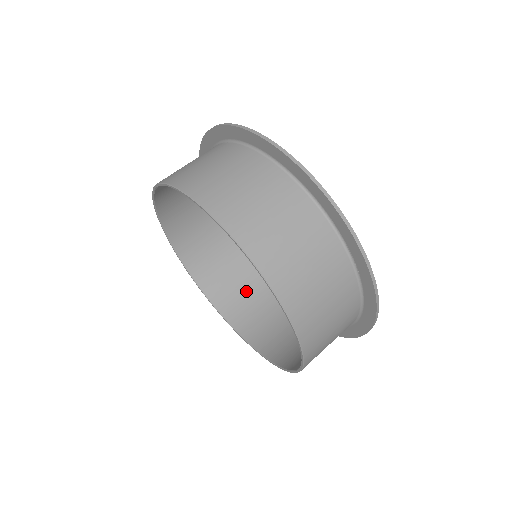
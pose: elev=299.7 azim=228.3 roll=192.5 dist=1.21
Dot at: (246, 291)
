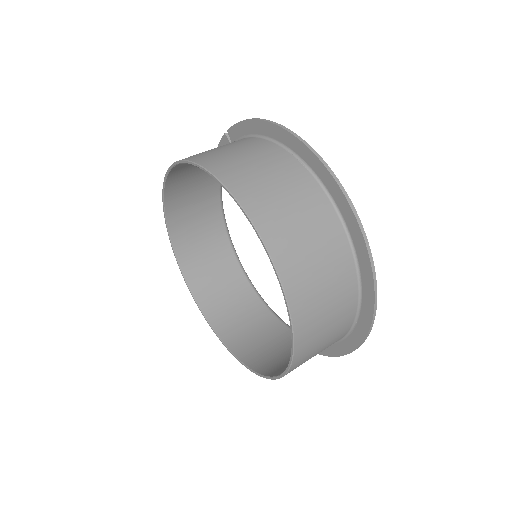
Dot at: (208, 243)
